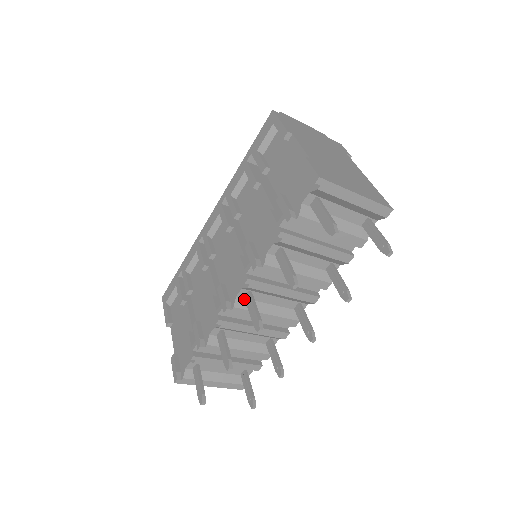
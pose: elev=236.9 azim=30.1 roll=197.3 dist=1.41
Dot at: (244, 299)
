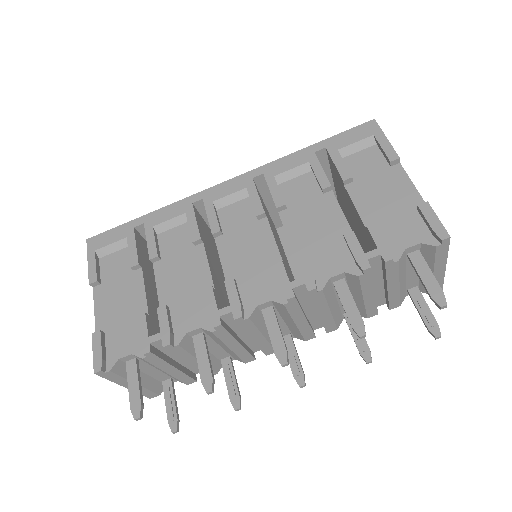
Dot at: (260, 312)
